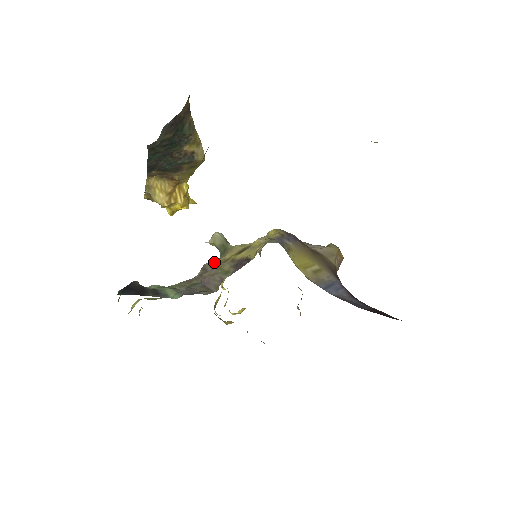
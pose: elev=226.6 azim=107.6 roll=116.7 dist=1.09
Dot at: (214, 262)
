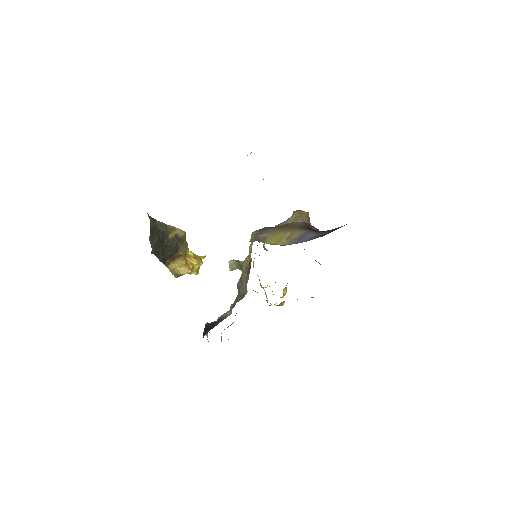
Dot at: (240, 278)
